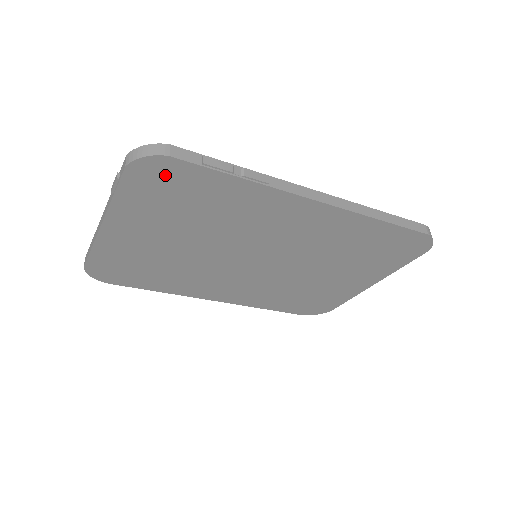
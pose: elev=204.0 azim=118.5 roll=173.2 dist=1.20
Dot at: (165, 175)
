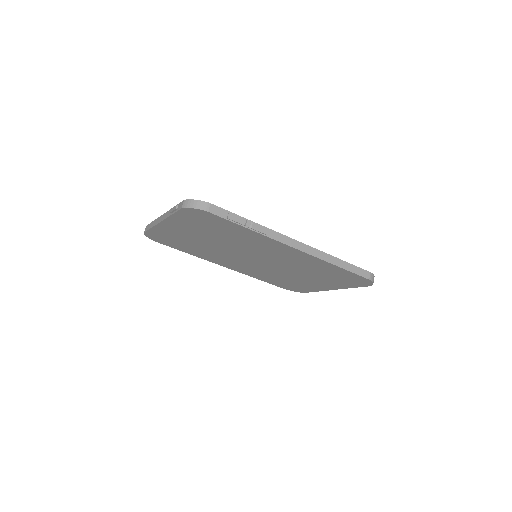
Dot at: (204, 217)
